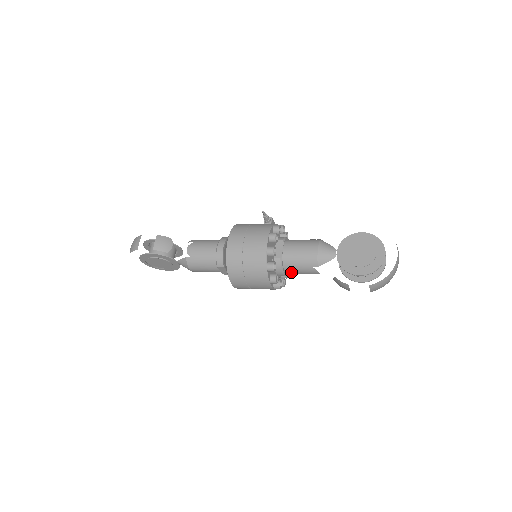
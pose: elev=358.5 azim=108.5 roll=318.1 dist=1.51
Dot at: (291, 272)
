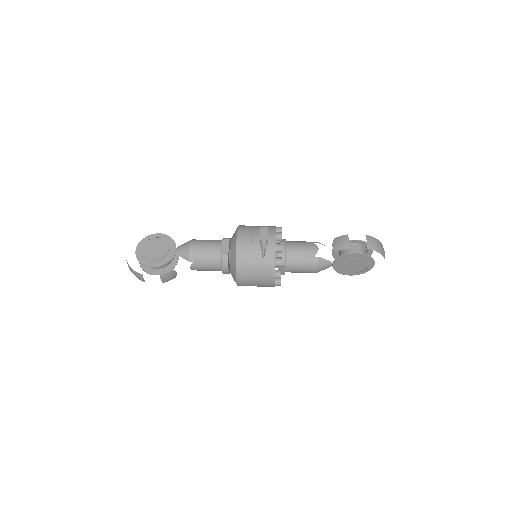
Dot at: occluded
